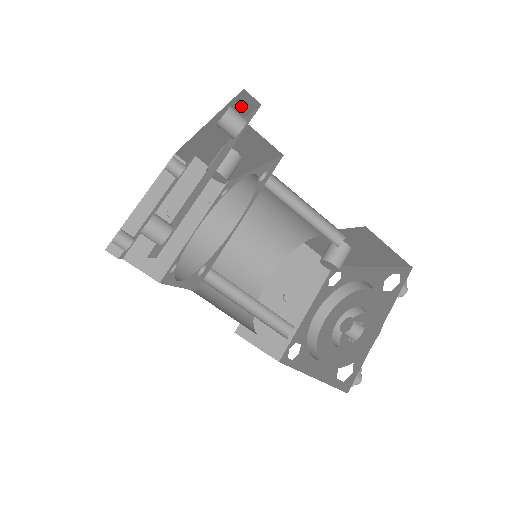
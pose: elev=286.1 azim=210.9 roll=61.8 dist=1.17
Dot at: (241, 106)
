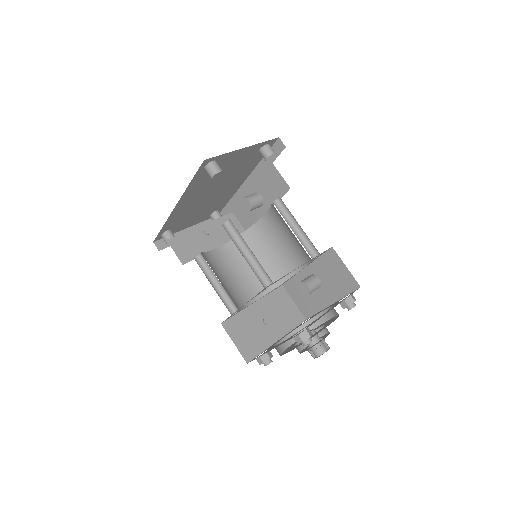
Dot at: occluded
